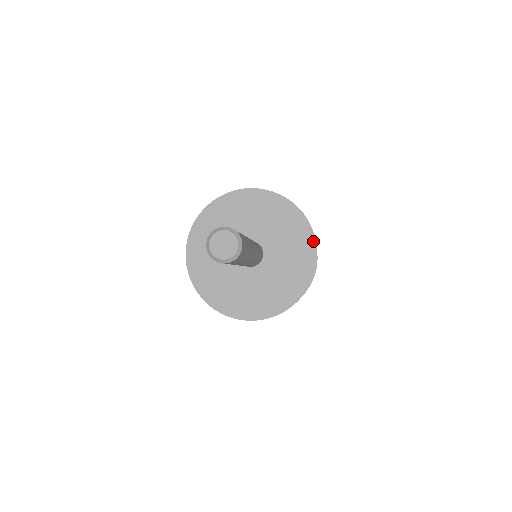
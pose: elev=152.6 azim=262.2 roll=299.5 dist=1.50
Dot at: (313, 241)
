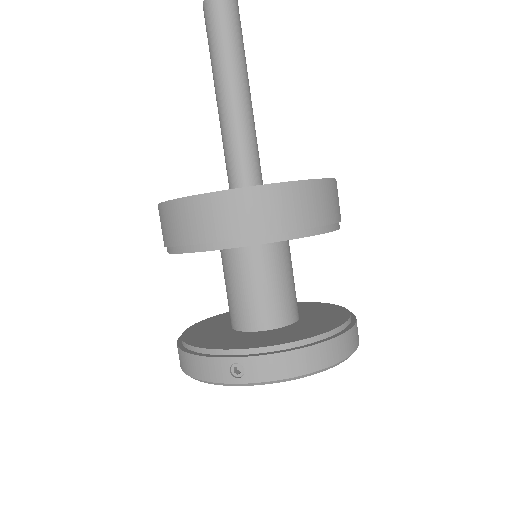
Dot at: occluded
